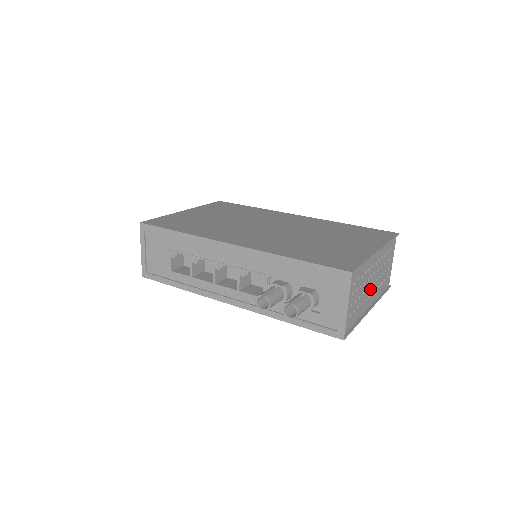
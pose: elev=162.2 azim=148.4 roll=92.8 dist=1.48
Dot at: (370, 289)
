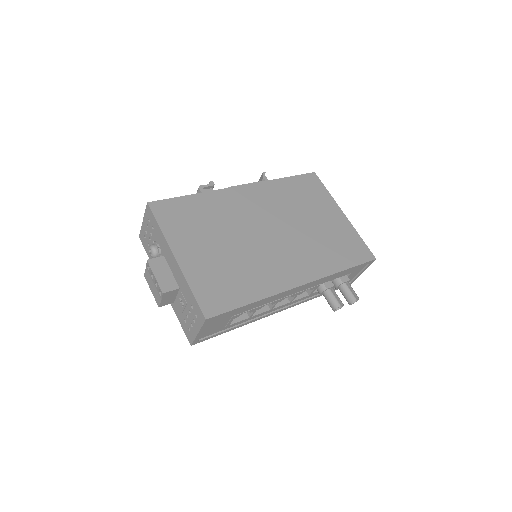
Dot at: occluded
